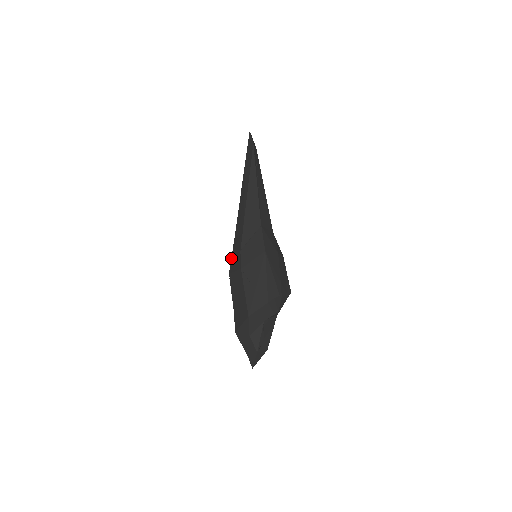
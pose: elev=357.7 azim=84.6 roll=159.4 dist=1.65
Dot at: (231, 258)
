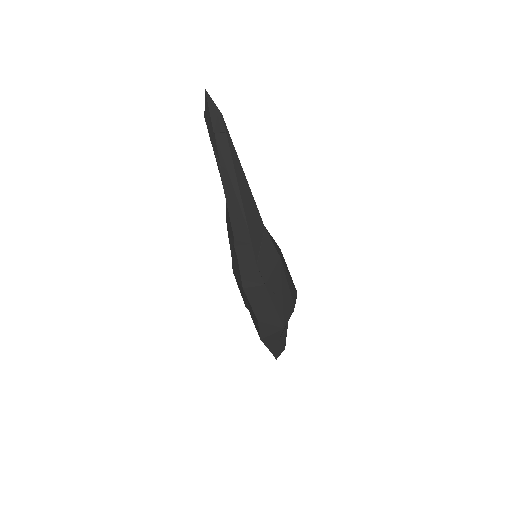
Dot at: (240, 271)
